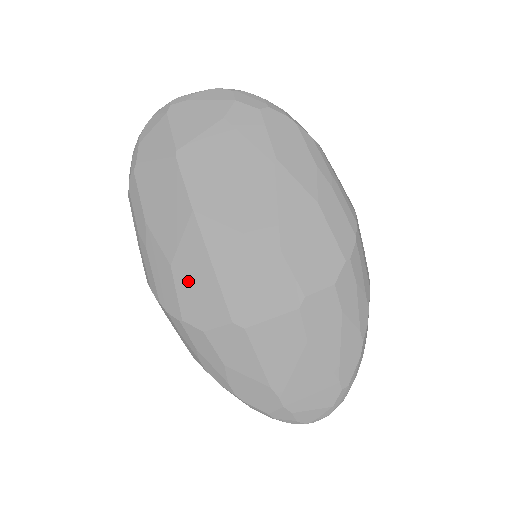
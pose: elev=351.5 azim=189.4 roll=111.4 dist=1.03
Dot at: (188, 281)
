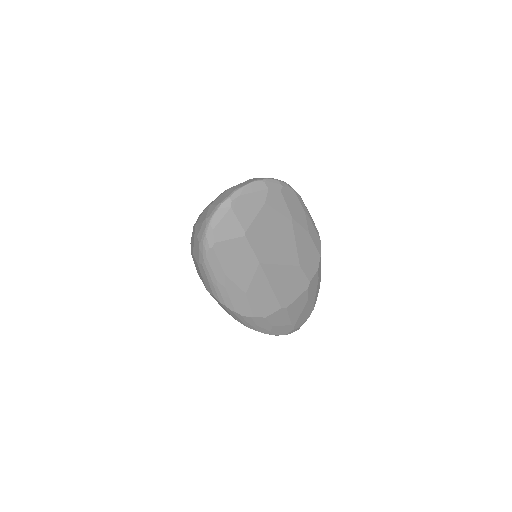
Dot at: (257, 298)
